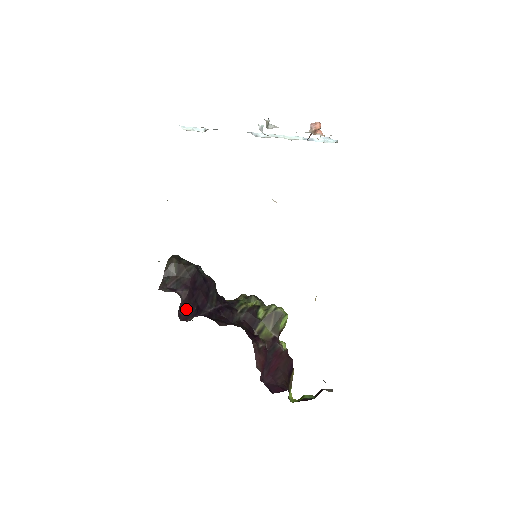
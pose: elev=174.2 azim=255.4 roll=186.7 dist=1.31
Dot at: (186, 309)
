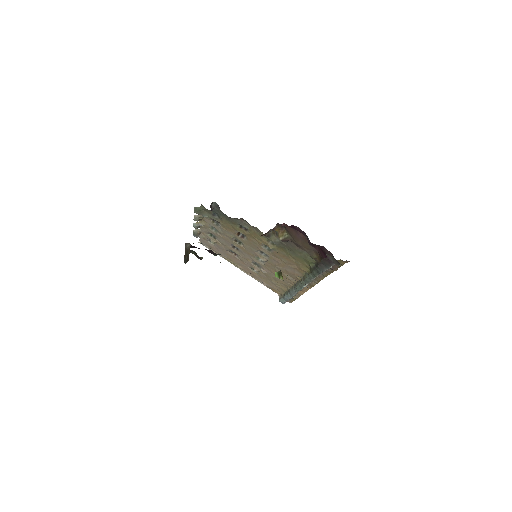
Dot at: occluded
